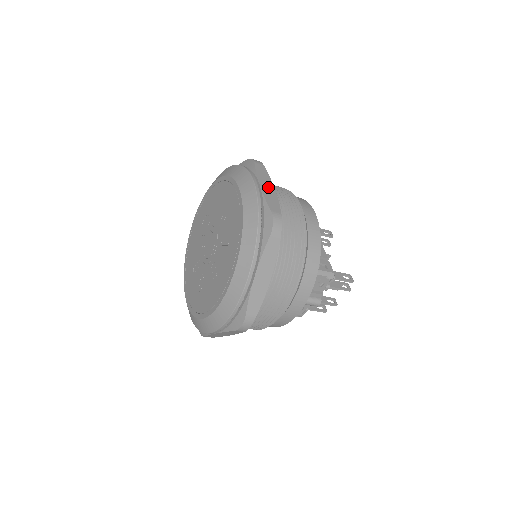
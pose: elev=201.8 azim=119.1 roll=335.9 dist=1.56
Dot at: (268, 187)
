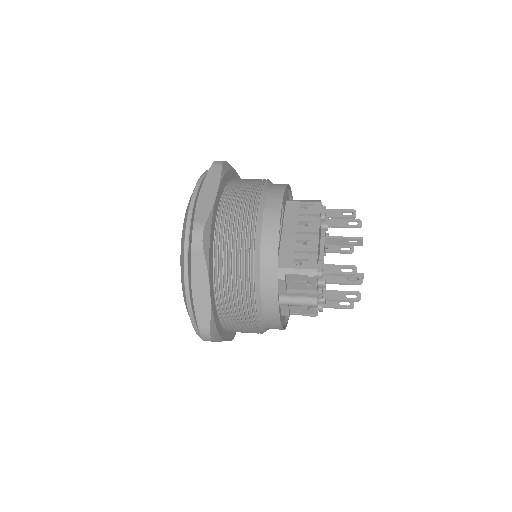
Dot at: (209, 193)
